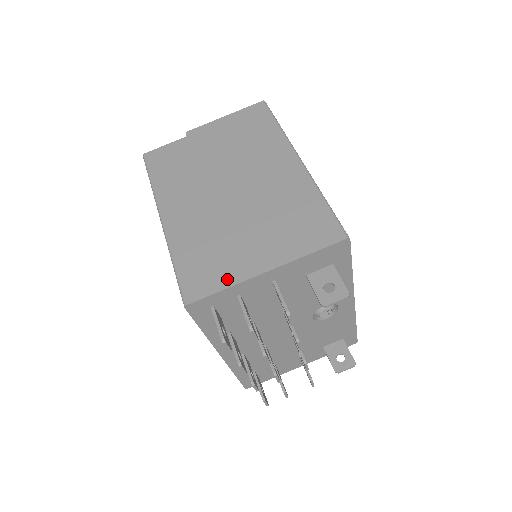
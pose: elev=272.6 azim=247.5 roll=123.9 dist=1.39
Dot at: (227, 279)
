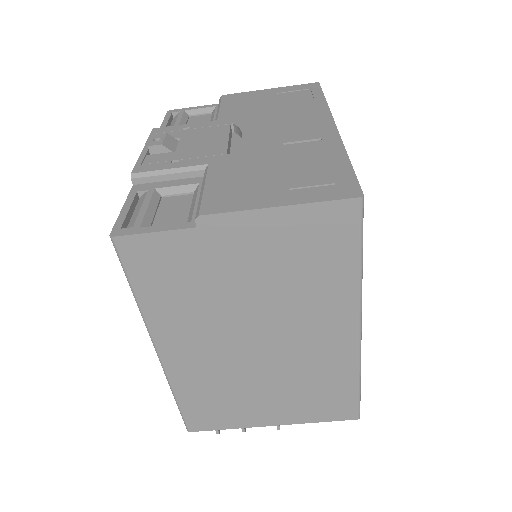
Dot at: (232, 424)
